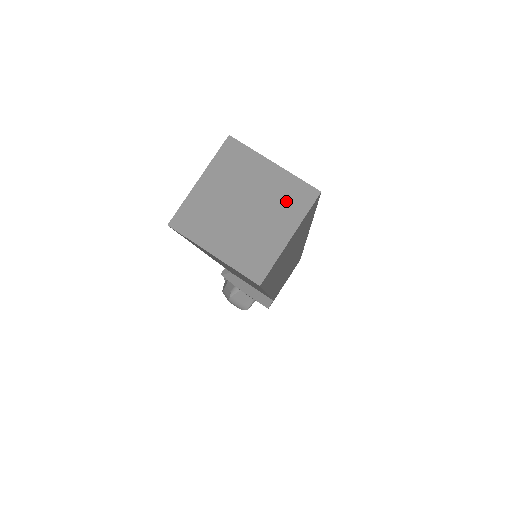
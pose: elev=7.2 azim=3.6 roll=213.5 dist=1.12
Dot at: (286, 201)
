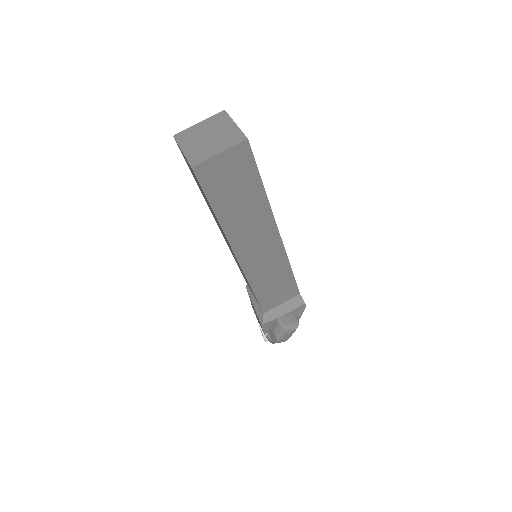
Dot at: (218, 122)
